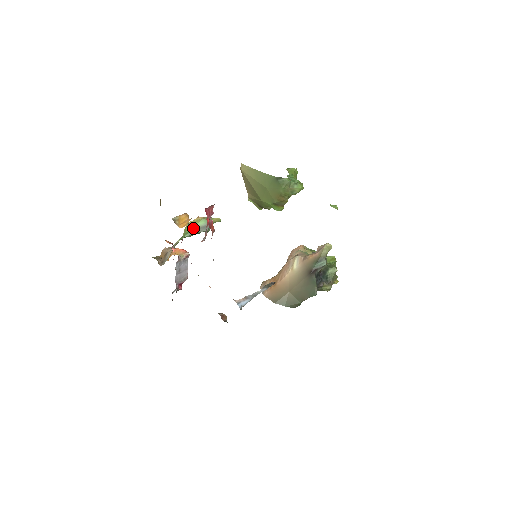
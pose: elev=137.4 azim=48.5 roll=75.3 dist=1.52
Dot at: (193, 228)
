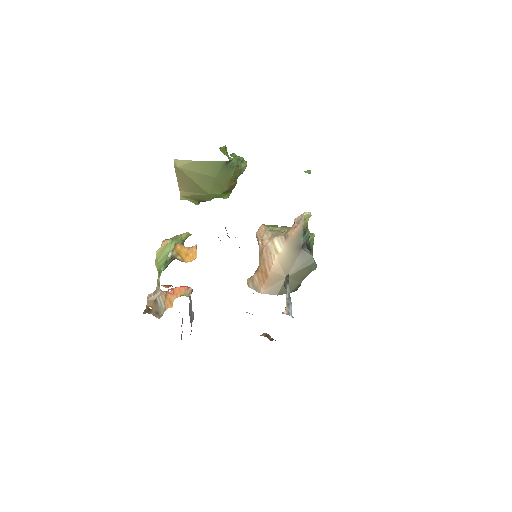
Dot at: (166, 256)
